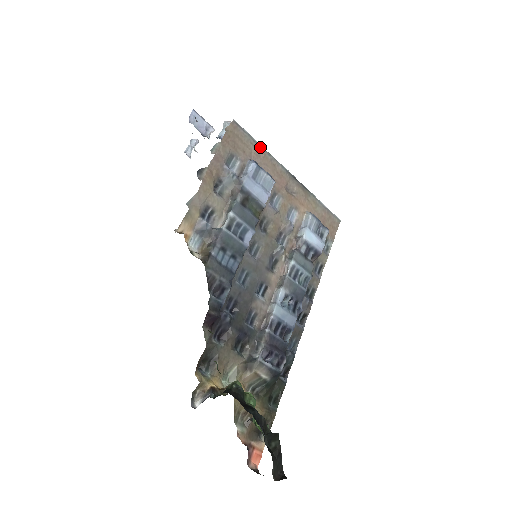
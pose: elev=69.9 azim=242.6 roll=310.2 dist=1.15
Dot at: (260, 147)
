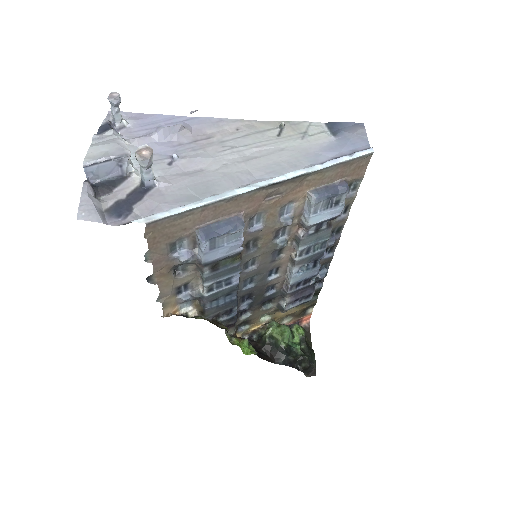
Dot at: (203, 207)
